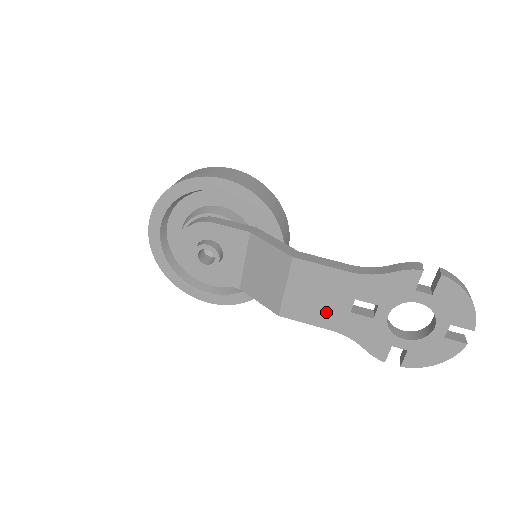
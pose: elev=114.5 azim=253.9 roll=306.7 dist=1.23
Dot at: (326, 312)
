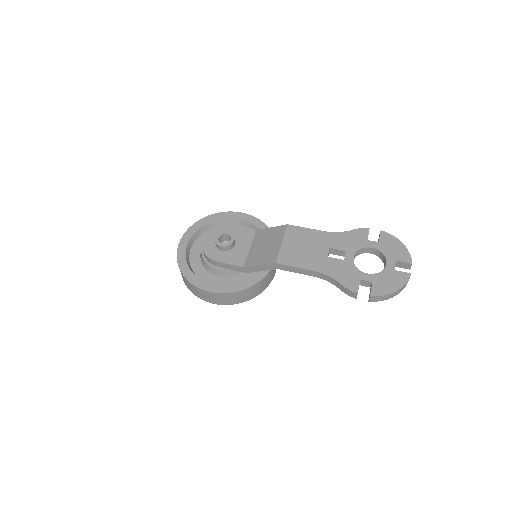
Dot at: (310, 258)
